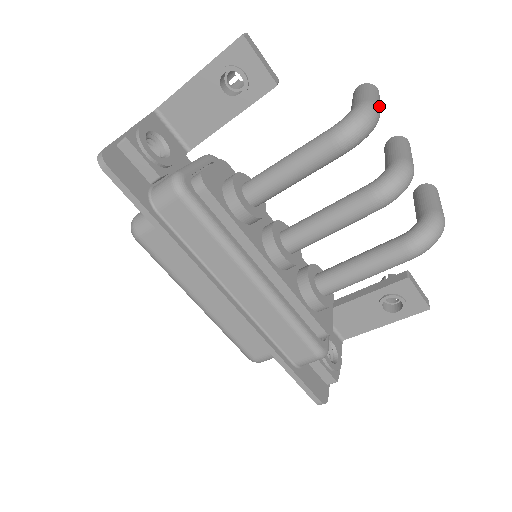
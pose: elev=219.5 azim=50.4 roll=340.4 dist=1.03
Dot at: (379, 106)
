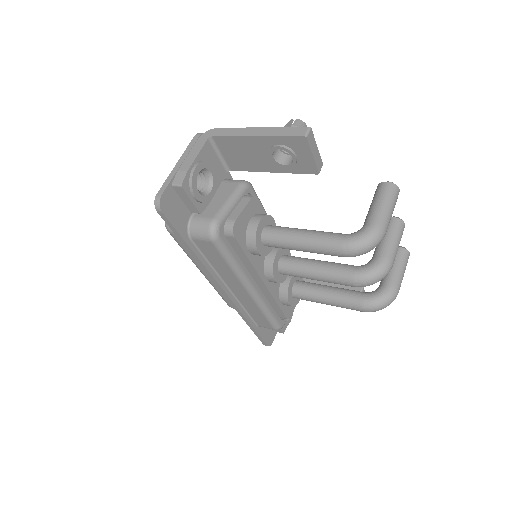
Dot at: occluded
